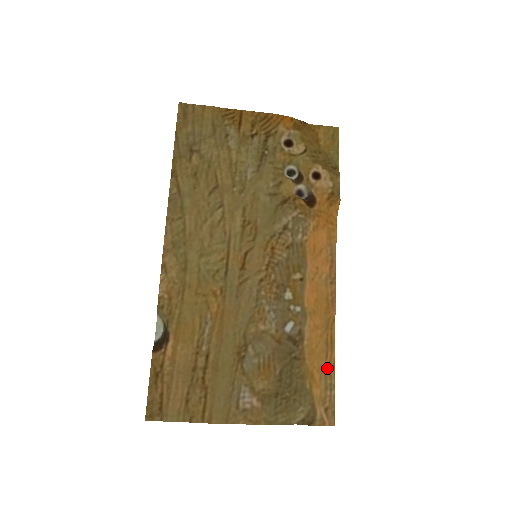
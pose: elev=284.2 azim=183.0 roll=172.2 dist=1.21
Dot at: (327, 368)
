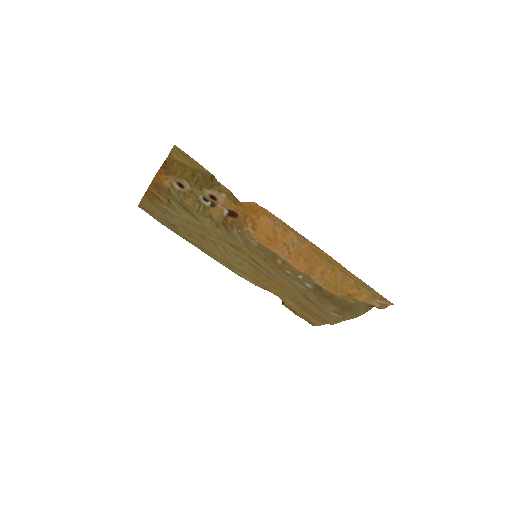
Dot at: (357, 281)
